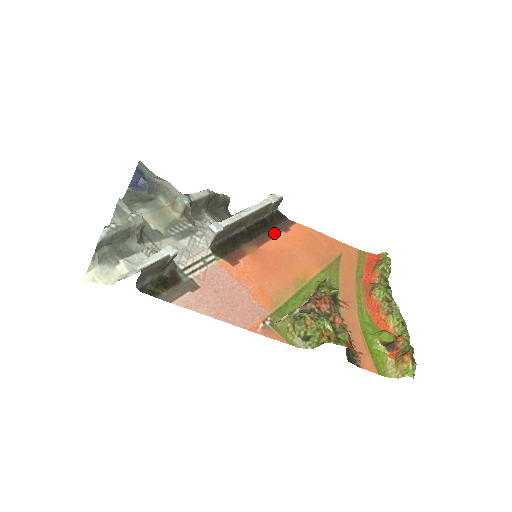
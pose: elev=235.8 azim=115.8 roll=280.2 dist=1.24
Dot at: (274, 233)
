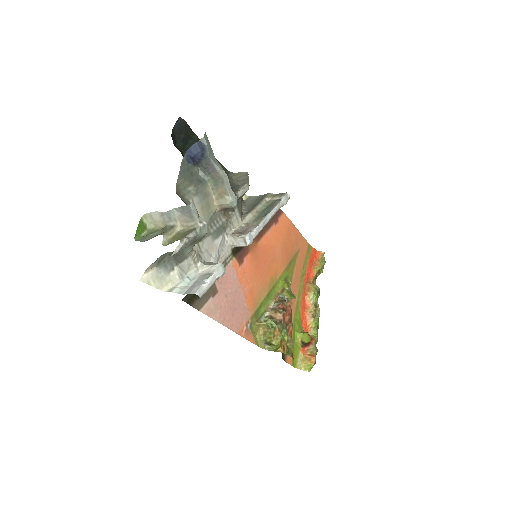
Dot at: (269, 225)
